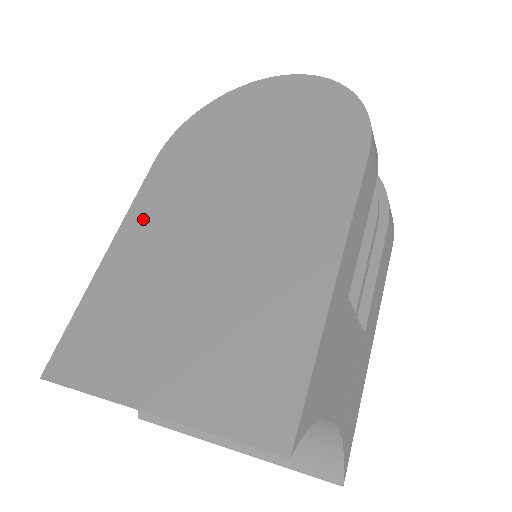
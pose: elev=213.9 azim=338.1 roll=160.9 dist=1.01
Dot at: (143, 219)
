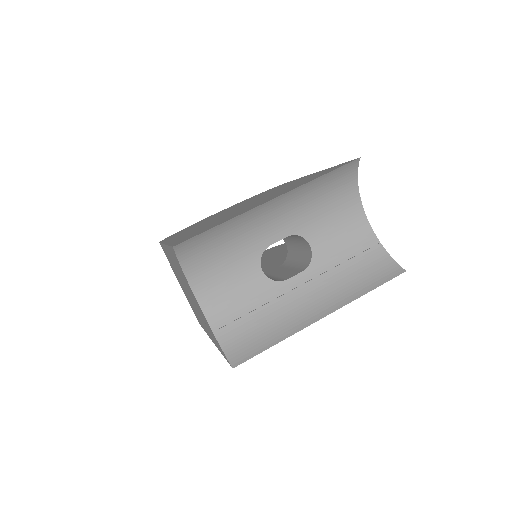
Dot at: (179, 235)
